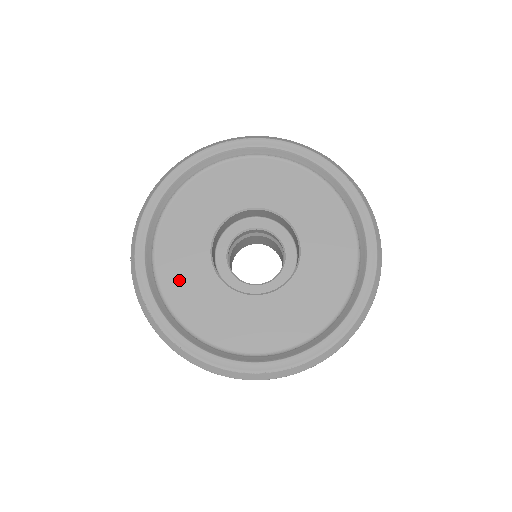
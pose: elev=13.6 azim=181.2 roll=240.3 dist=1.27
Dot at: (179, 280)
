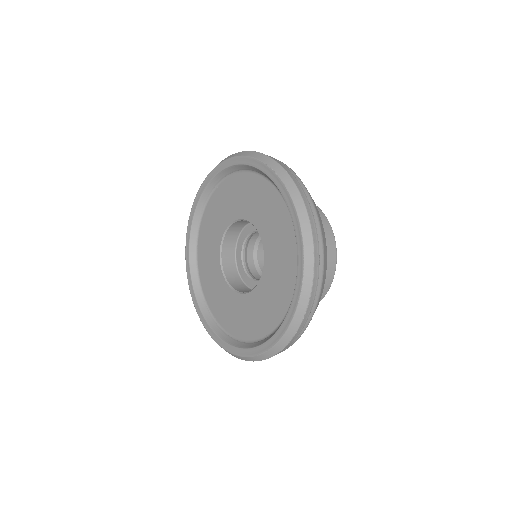
Dot at: (207, 231)
